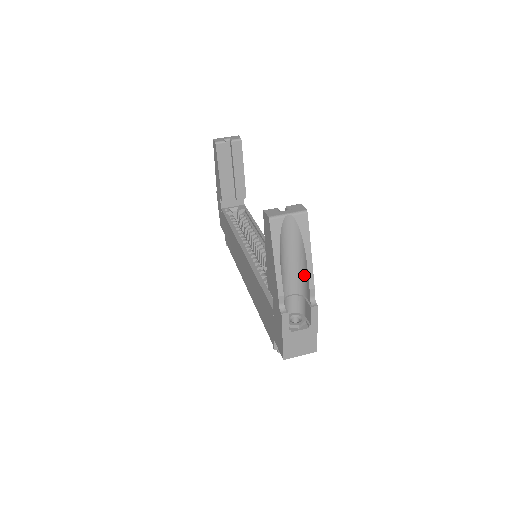
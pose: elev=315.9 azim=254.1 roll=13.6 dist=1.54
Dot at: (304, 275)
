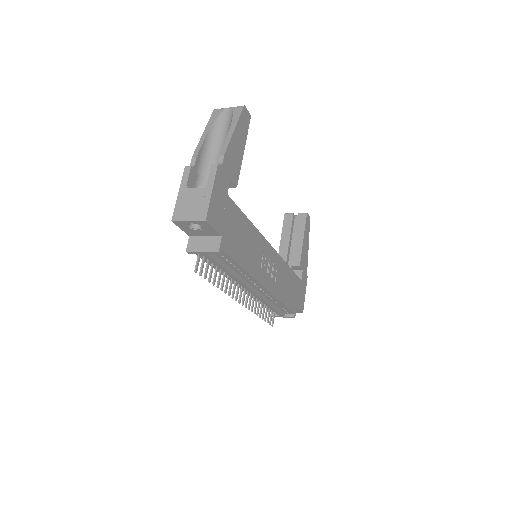
Dot at: occluded
